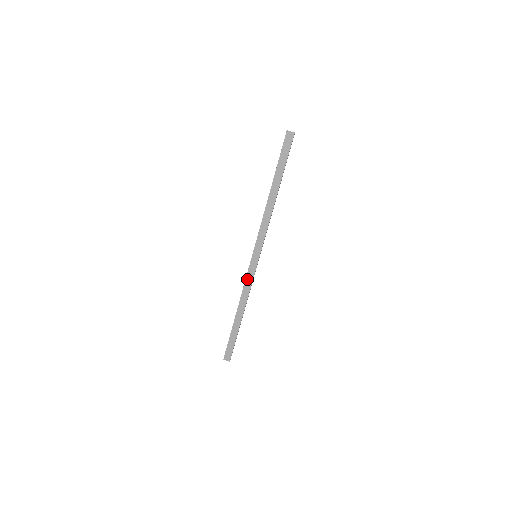
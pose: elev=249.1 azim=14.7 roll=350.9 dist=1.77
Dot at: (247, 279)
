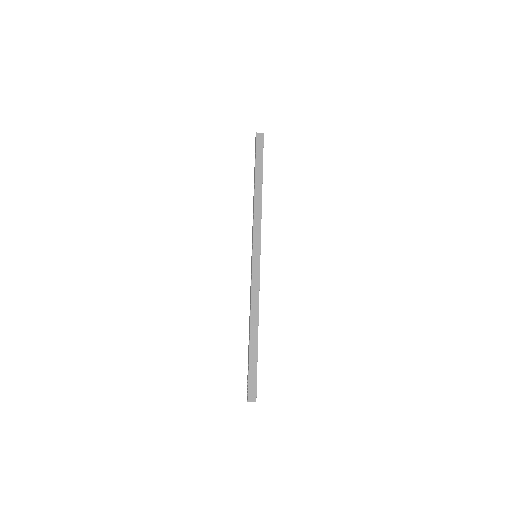
Dot at: (253, 283)
